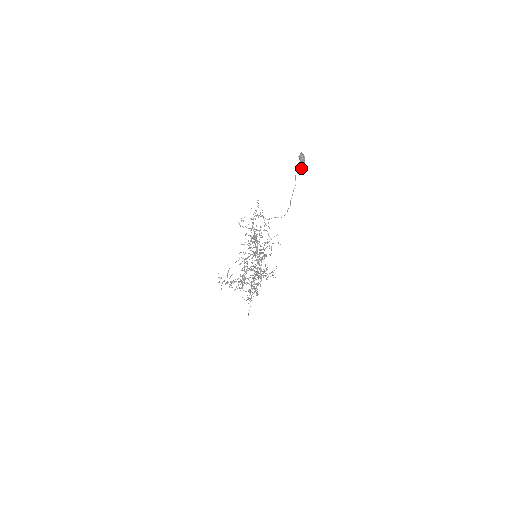
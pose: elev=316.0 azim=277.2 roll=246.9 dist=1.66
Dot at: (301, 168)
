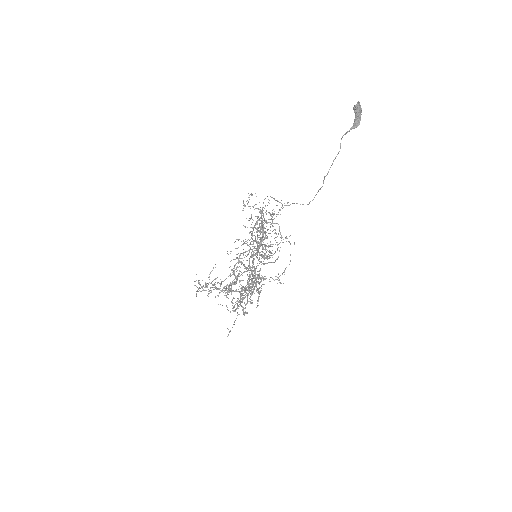
Dot at: (353, 126)
